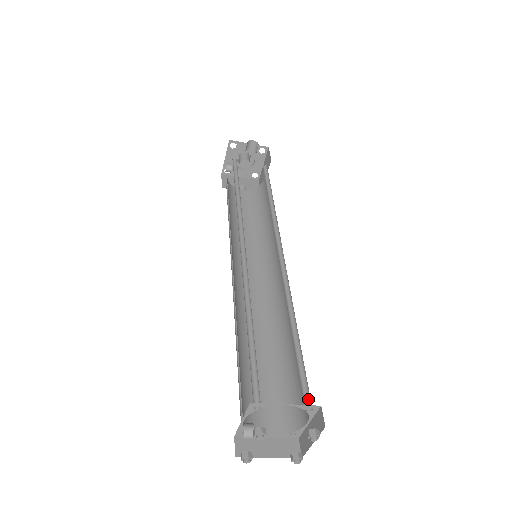
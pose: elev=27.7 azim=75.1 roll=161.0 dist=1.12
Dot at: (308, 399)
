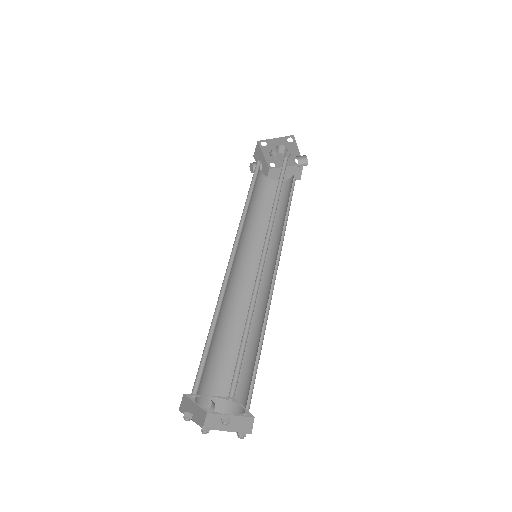
Dot at: (247, 405)
